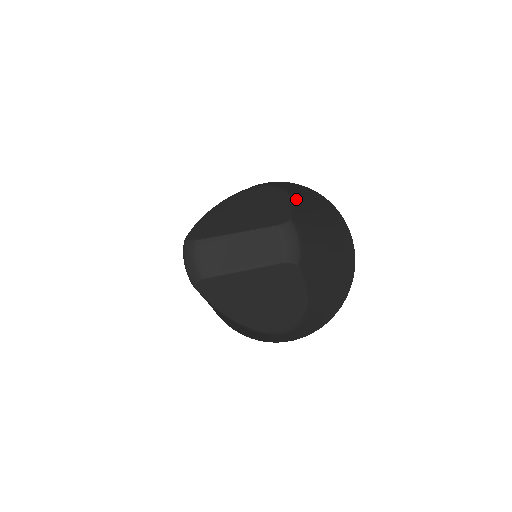
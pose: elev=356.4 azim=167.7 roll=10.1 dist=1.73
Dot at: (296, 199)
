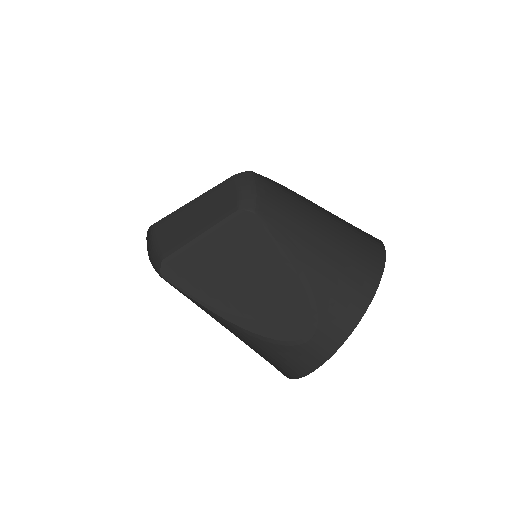
Dot at: occluded
